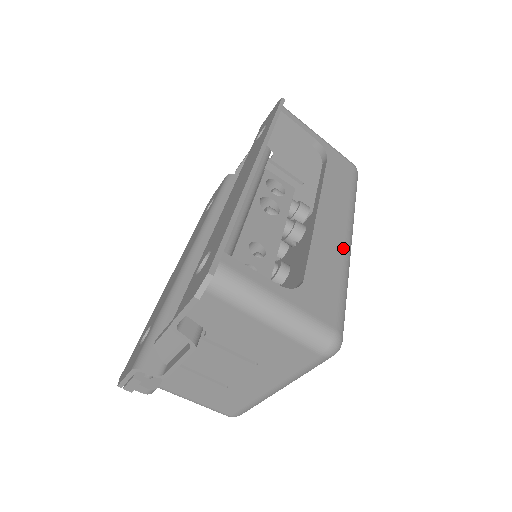
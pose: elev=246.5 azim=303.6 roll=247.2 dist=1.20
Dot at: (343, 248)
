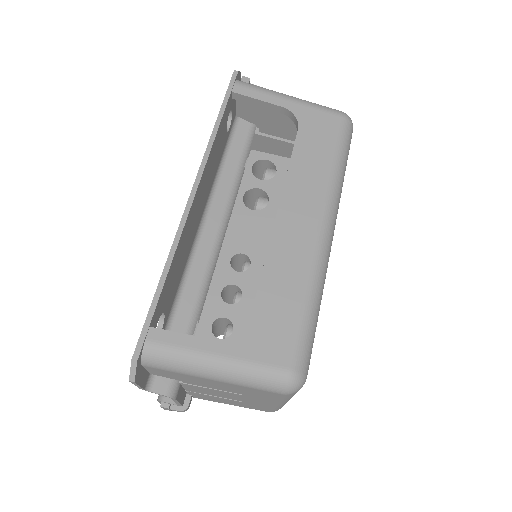
Dot at: (310, 254)
